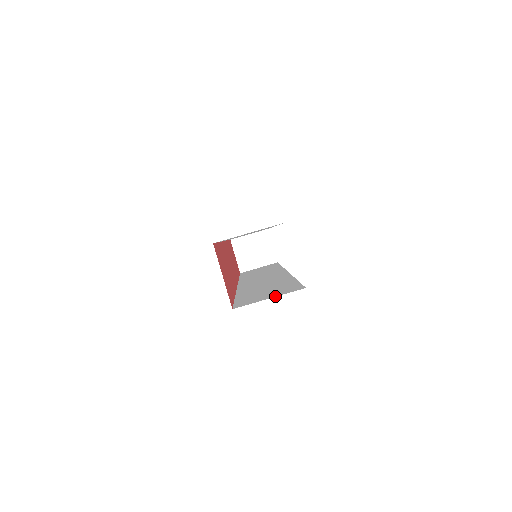
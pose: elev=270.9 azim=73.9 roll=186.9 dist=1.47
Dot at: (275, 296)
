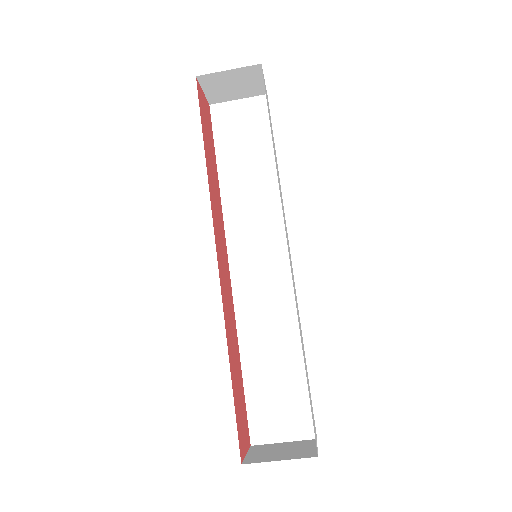
Dot at: (289, 441)
